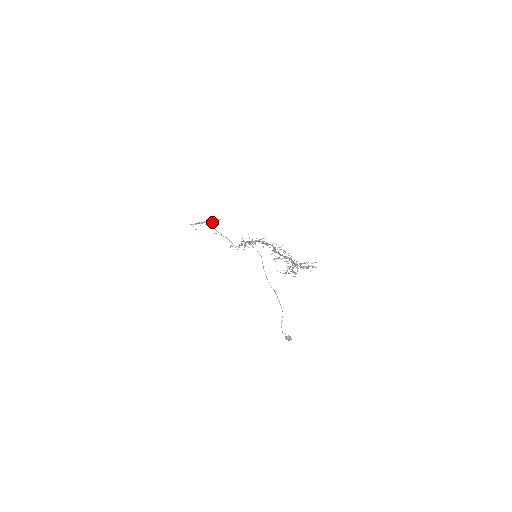
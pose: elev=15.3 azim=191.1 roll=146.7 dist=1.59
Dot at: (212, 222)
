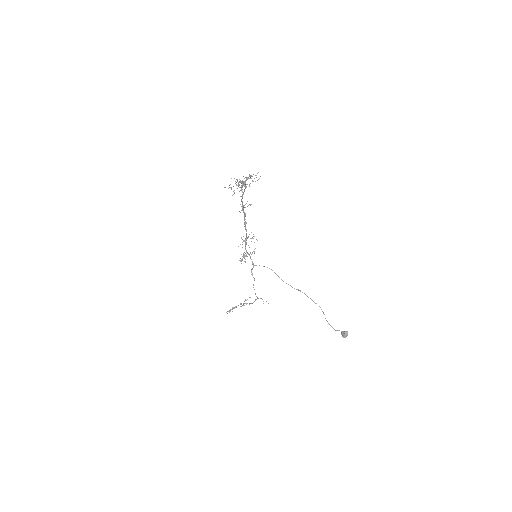
Dot at: occluded
